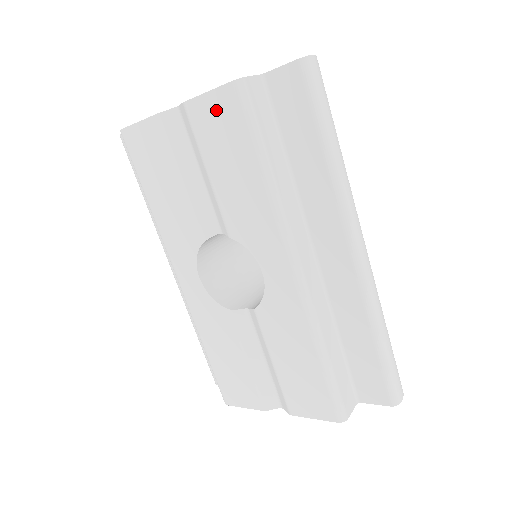
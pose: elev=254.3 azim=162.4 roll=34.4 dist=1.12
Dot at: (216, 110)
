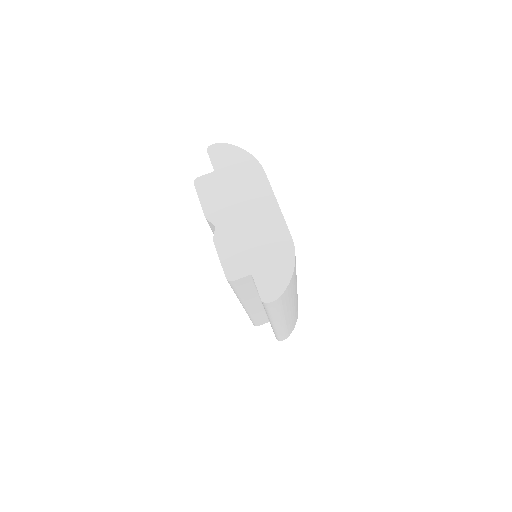
Dot at: occluded
